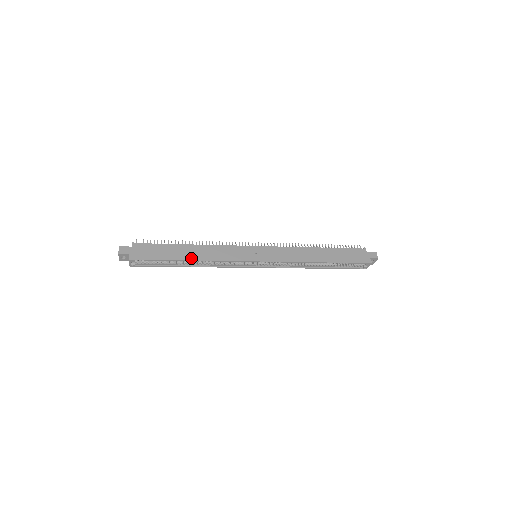
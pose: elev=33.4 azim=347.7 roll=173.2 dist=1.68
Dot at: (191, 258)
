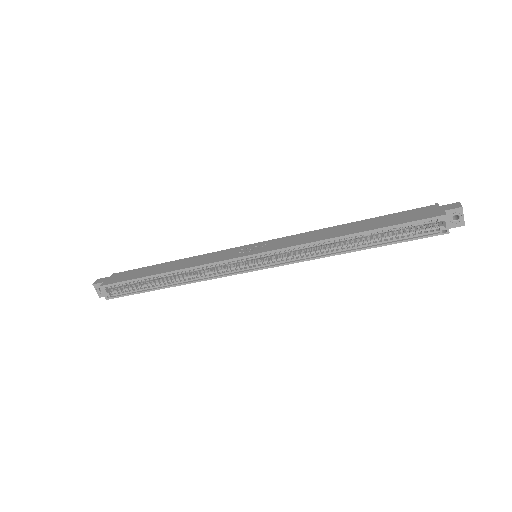
Dot at: (165, 271)
